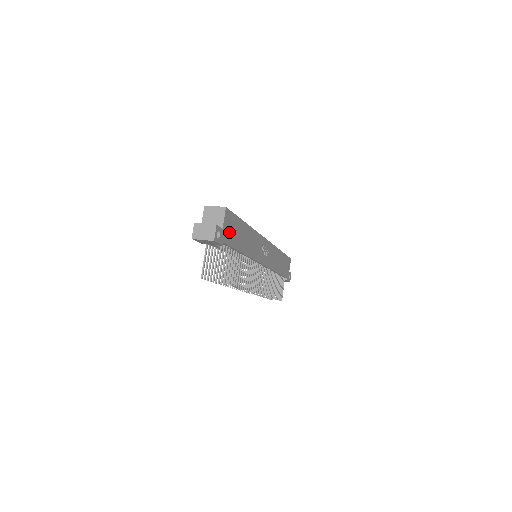
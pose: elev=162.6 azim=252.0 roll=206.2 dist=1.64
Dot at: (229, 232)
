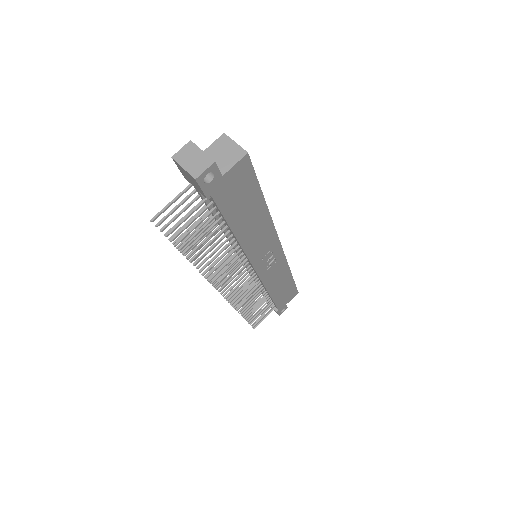
Dot at: (231, 190)
